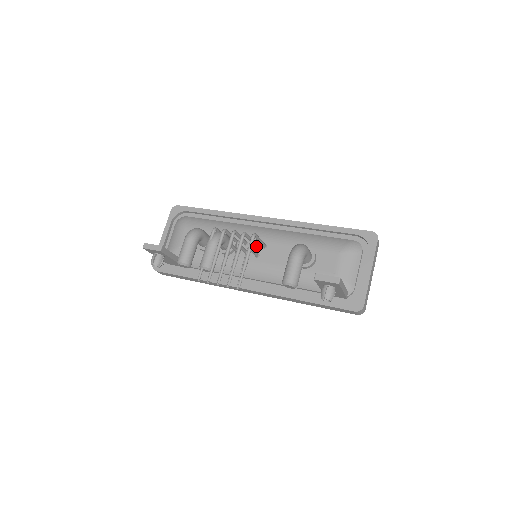
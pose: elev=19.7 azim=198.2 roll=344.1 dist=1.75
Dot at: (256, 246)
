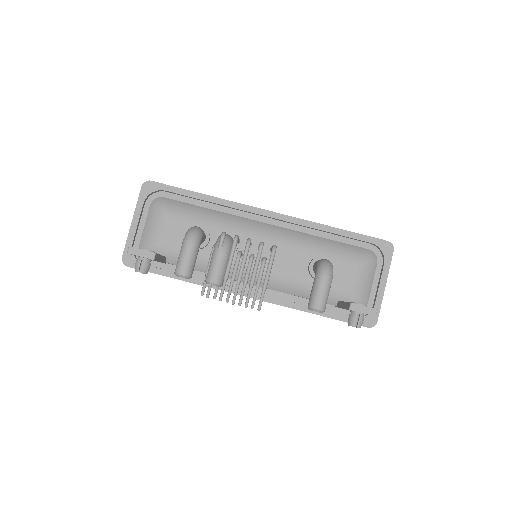
Dot at: occluded
